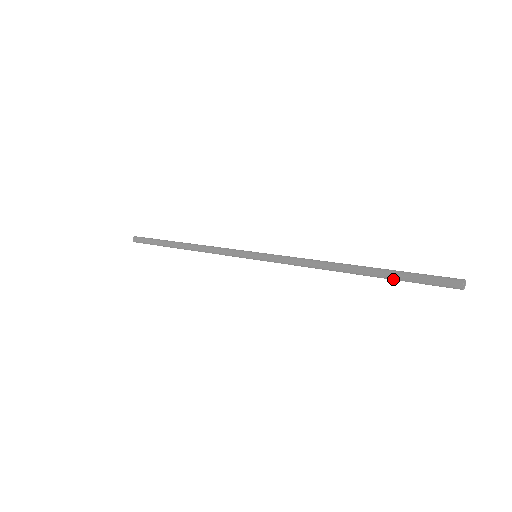
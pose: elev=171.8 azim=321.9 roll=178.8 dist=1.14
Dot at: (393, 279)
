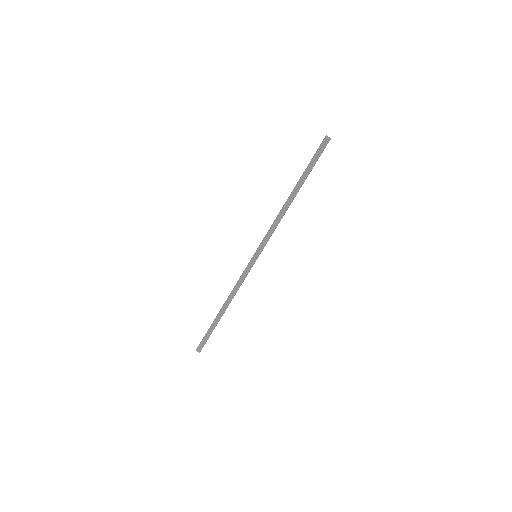
Dot at: (306, 172)
